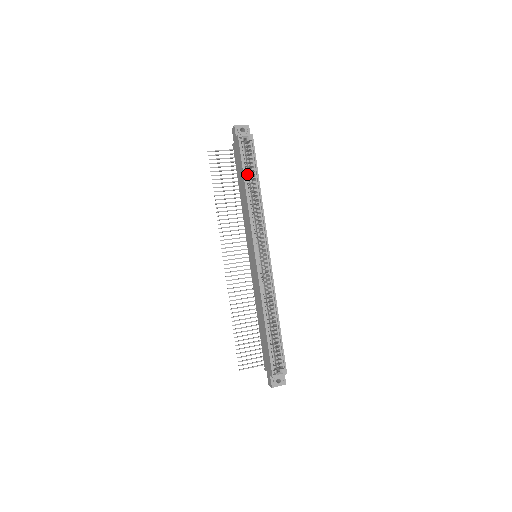
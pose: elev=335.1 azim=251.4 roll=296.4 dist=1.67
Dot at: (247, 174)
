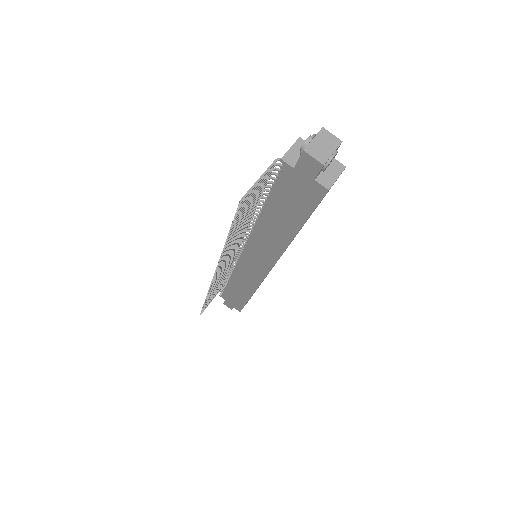
Dot at: occluded
